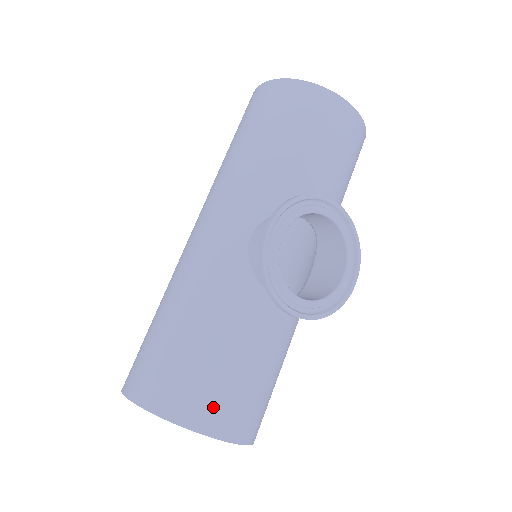
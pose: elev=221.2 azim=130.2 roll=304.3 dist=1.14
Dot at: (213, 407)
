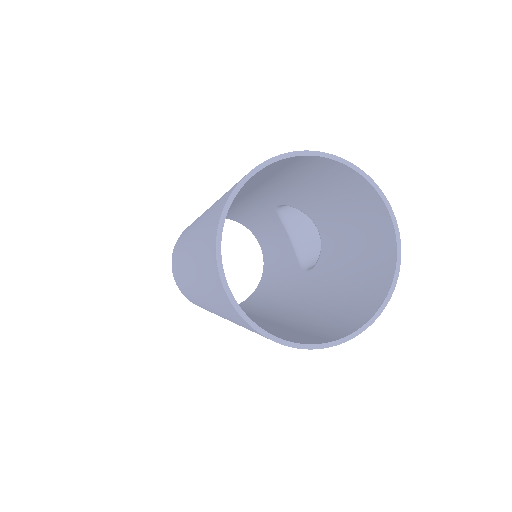
Dot at: (364, 195)
